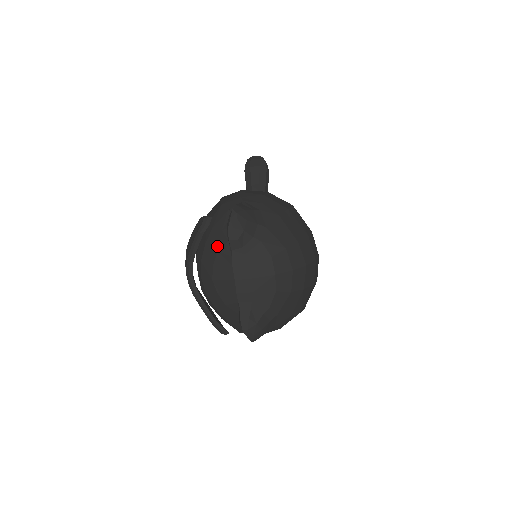
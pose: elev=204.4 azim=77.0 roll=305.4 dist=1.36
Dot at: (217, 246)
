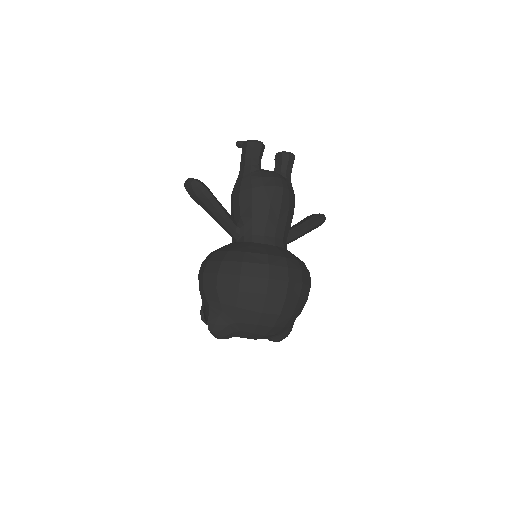
Dot at: occluded
